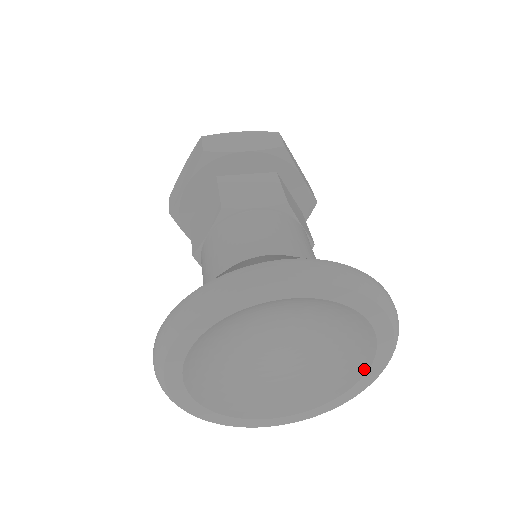
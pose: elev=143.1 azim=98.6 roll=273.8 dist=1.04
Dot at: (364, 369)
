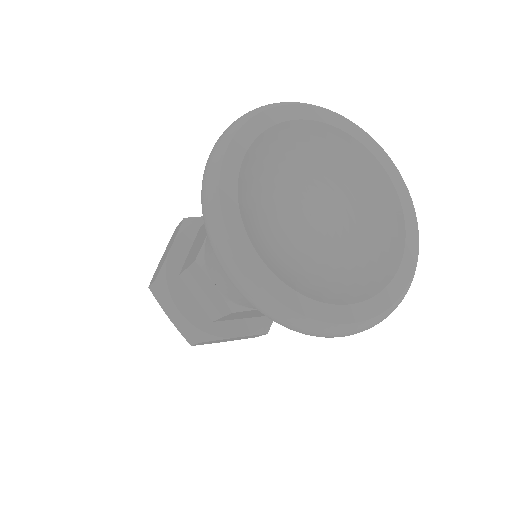
Dot at: (402, 231)
